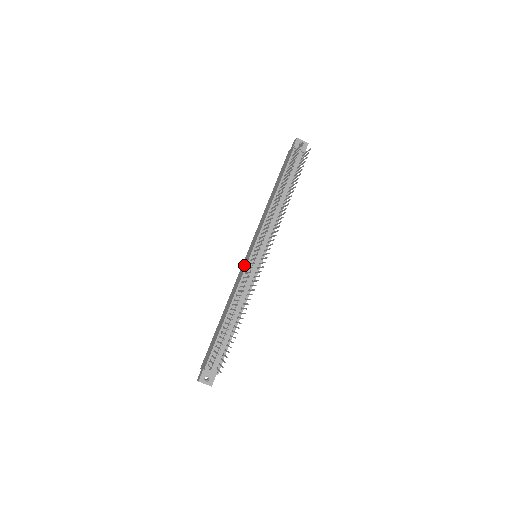
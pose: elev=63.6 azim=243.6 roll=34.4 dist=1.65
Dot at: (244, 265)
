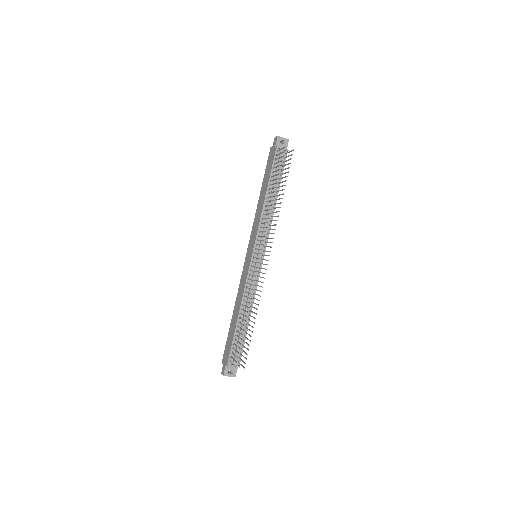
Dot at: (246, 266)
